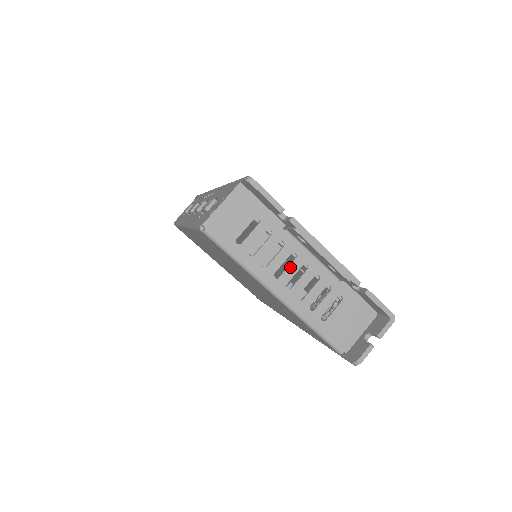
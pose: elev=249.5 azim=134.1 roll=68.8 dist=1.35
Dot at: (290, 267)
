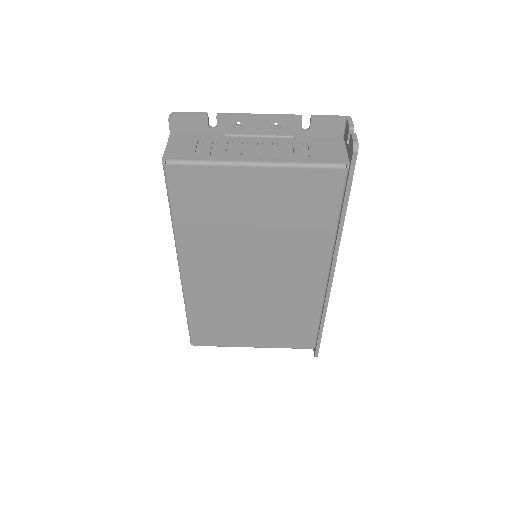
Dot at: (249, 148)
